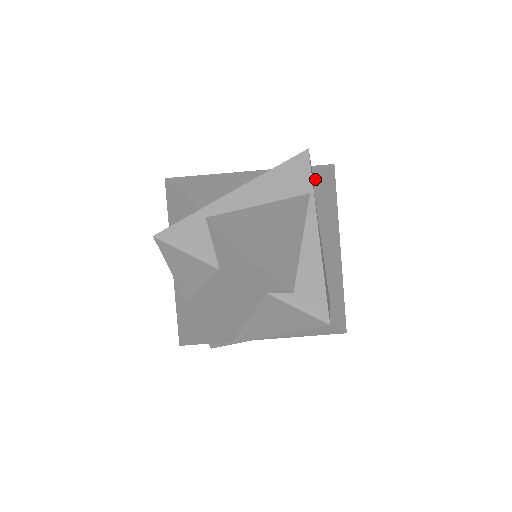
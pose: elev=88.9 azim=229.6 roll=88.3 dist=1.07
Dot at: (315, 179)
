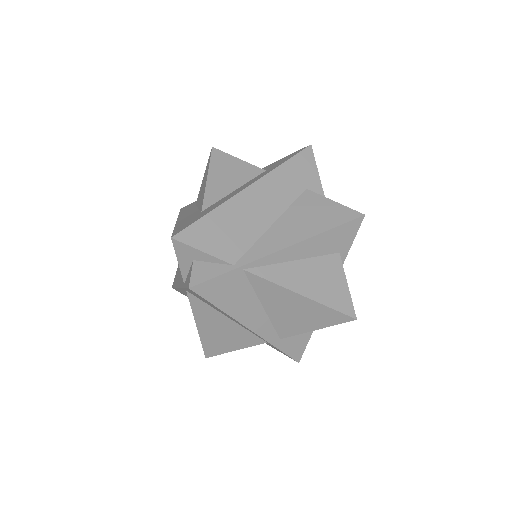
Dot at: occluded
